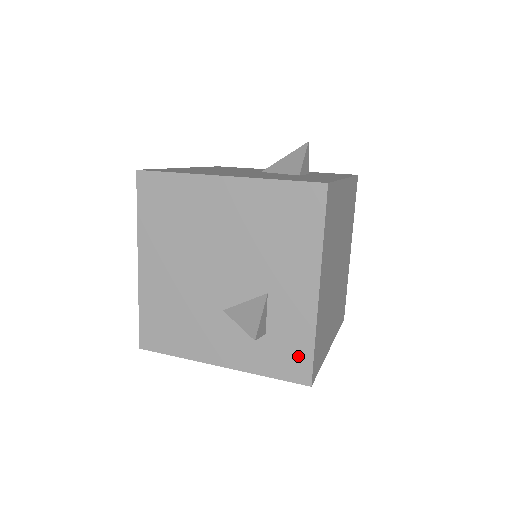
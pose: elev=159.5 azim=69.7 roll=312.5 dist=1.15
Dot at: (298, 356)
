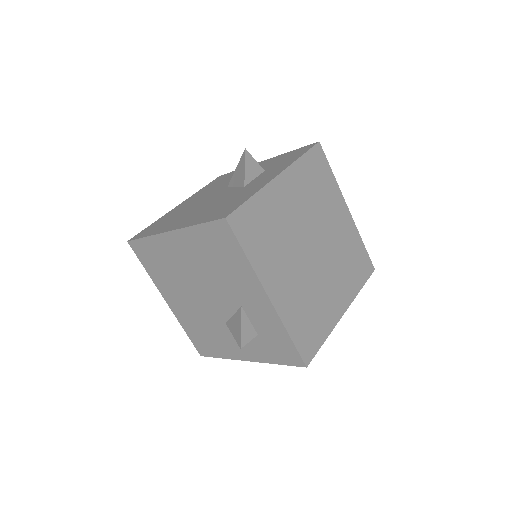
Dot at: (285, 347)
